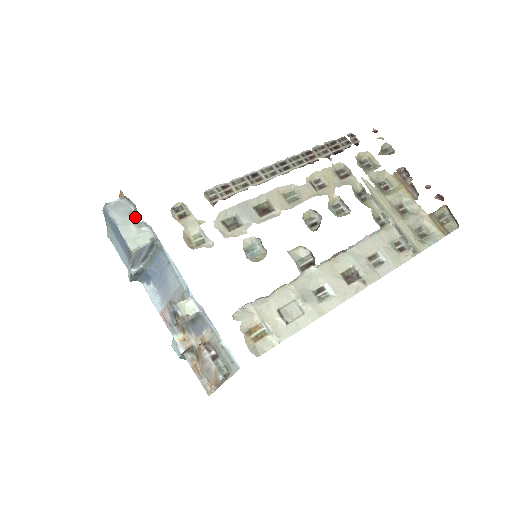
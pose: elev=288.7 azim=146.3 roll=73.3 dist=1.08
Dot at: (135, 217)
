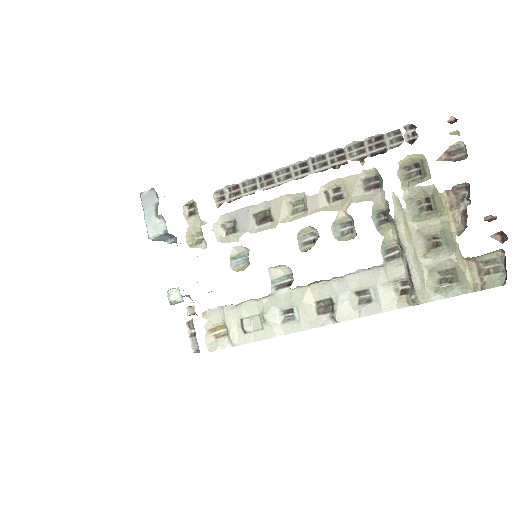
Dot at: (157, 209)
